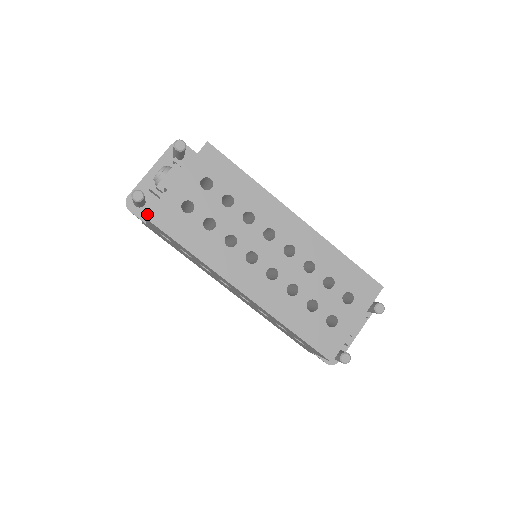
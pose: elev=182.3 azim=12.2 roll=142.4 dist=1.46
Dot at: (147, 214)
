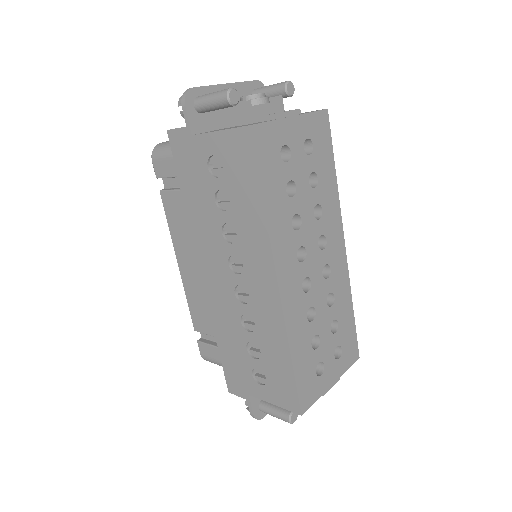
Dot at: (253, 124)
